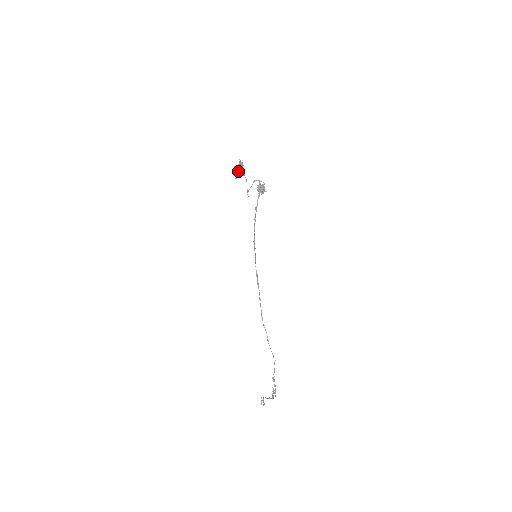
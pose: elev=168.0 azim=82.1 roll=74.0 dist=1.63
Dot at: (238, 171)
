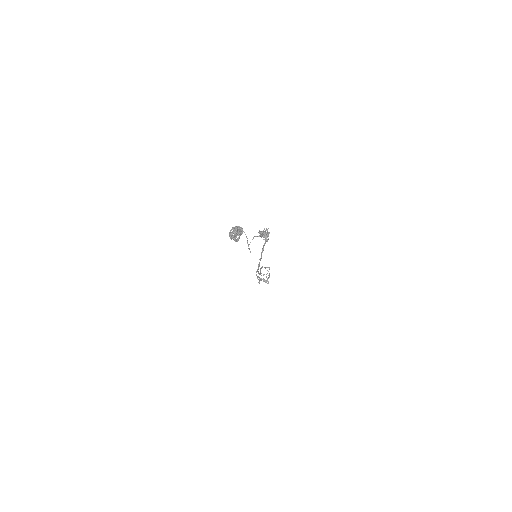
Dot at: occluded
